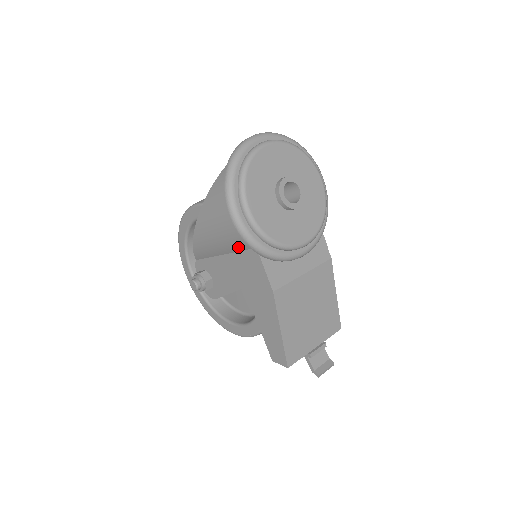
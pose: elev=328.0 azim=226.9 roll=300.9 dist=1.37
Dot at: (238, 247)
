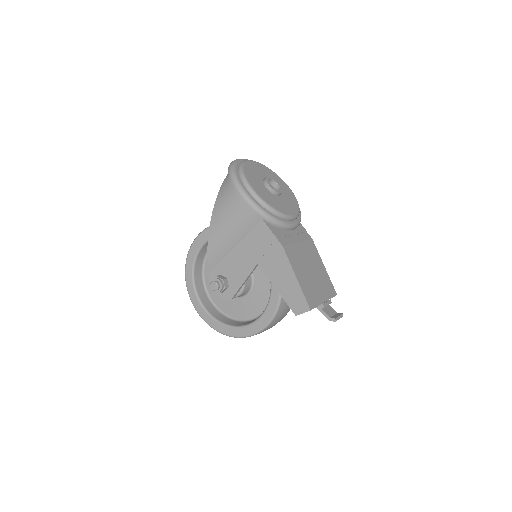
Dot at: (247, 227)
